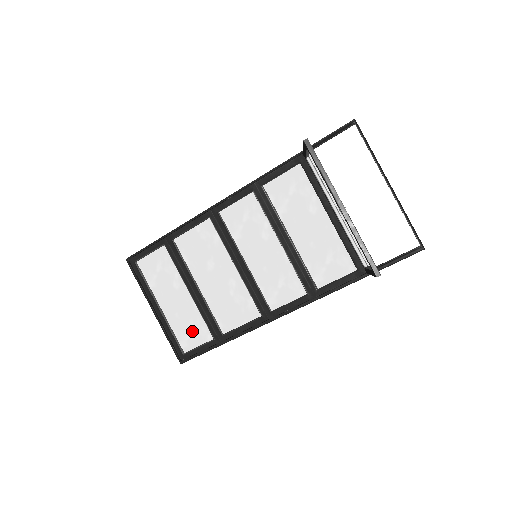
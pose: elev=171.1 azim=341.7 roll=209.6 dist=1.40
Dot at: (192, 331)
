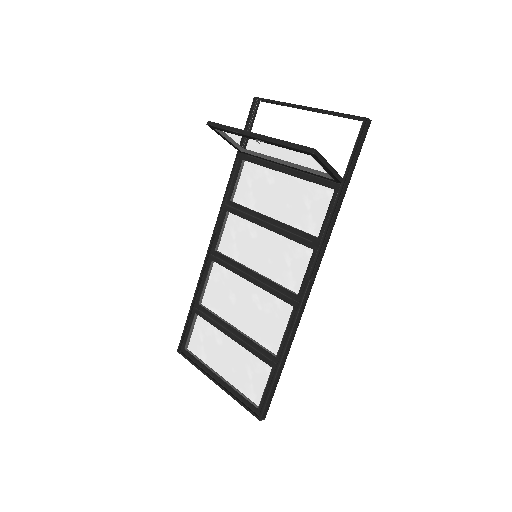
Dot at: (252, 376)
